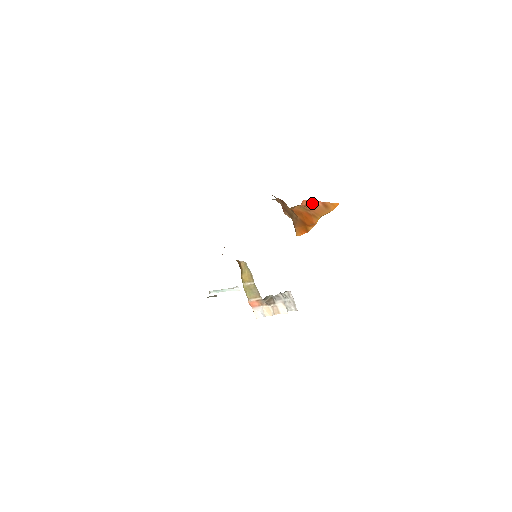
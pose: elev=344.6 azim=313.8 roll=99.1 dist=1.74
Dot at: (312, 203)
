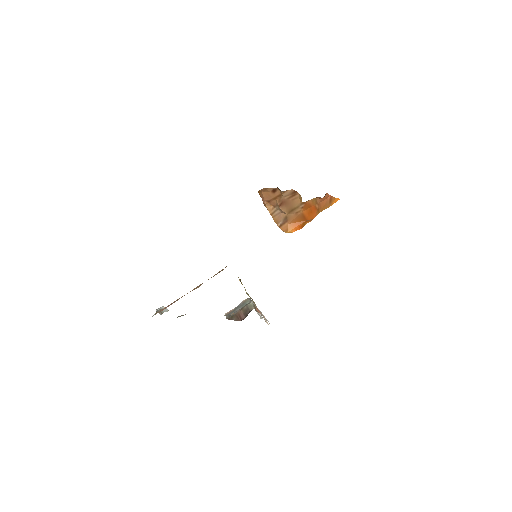
Dot at: (326, 196)
